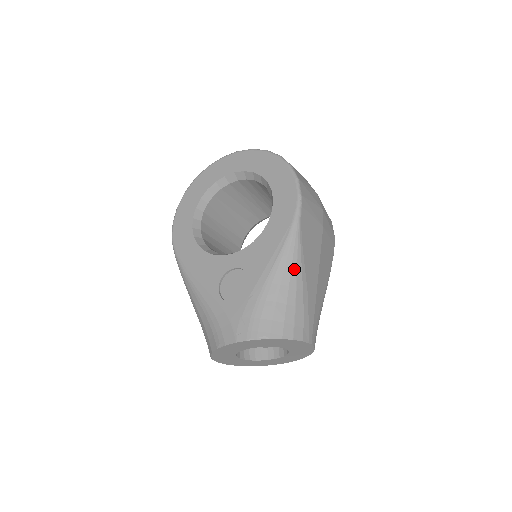
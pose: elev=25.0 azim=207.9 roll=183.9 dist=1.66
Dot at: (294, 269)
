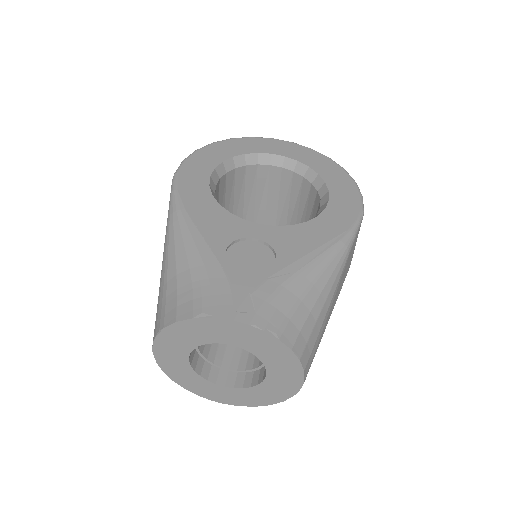
Dot at: (332, 279)
